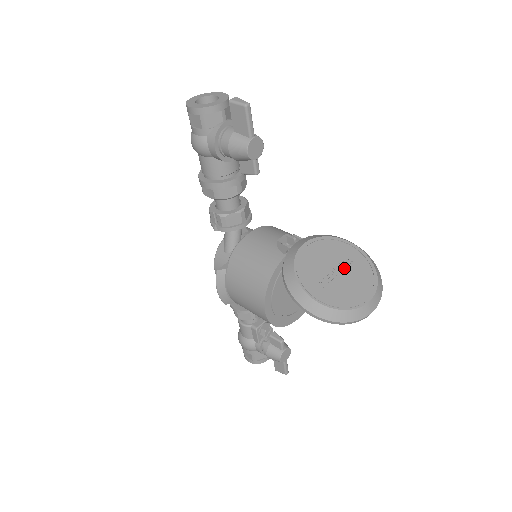
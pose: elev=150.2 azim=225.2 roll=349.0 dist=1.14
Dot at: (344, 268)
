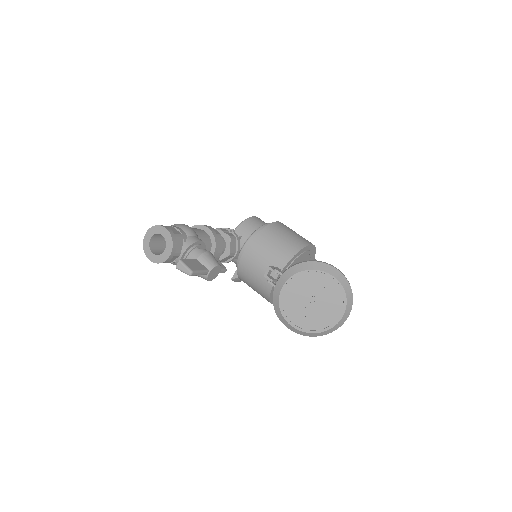
Dot at: (318, 297)
